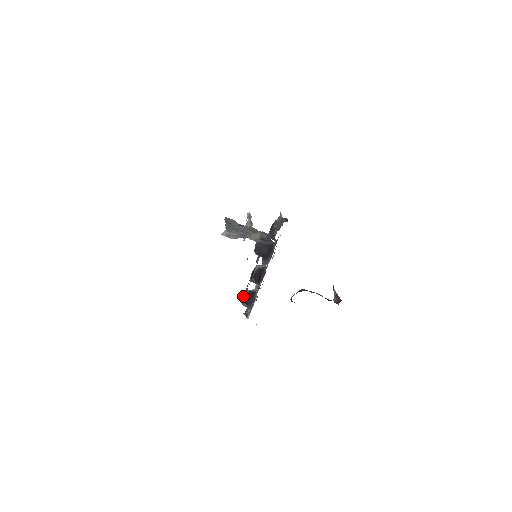
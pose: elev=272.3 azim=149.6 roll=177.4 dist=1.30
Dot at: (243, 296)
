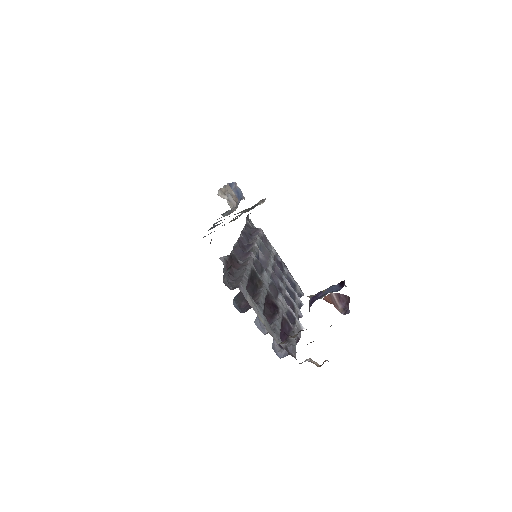
Dot at: occluded
